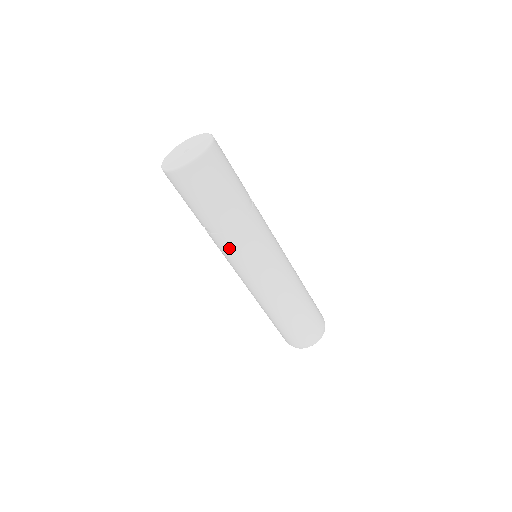
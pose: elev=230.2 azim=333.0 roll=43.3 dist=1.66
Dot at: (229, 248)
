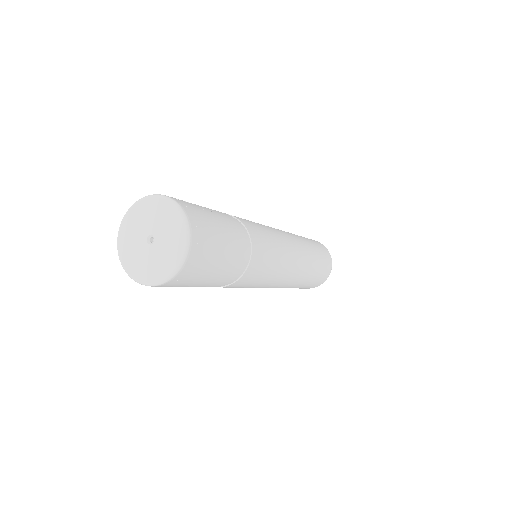
Dot at: occluded
